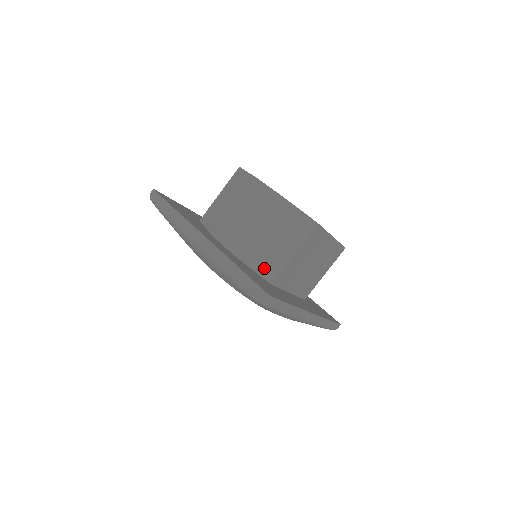
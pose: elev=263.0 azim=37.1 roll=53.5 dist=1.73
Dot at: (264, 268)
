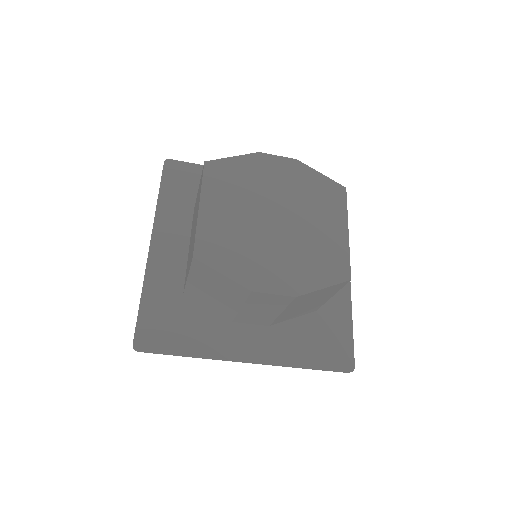
Dot at: (305, 312)
